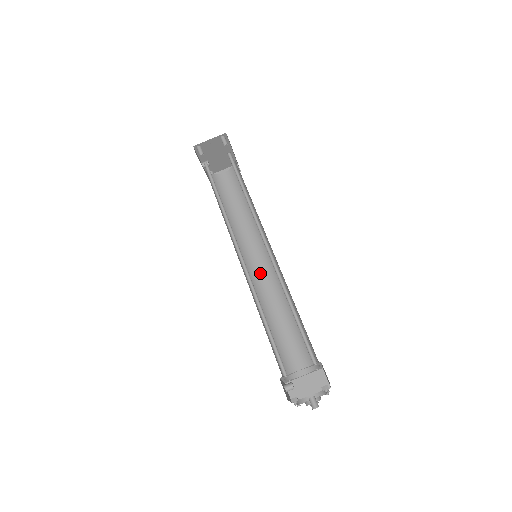
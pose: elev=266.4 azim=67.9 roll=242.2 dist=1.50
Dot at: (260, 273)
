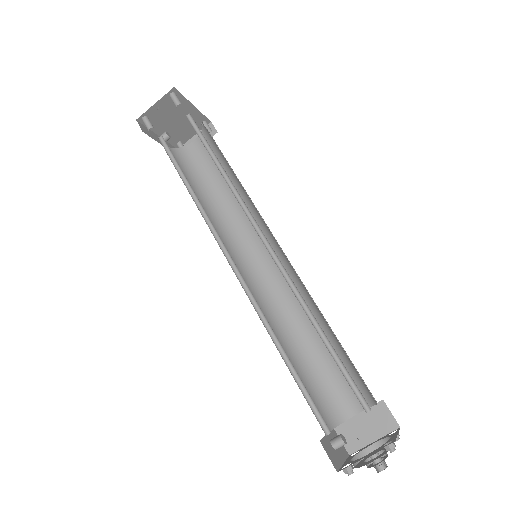
Dot at: (269, 275)
